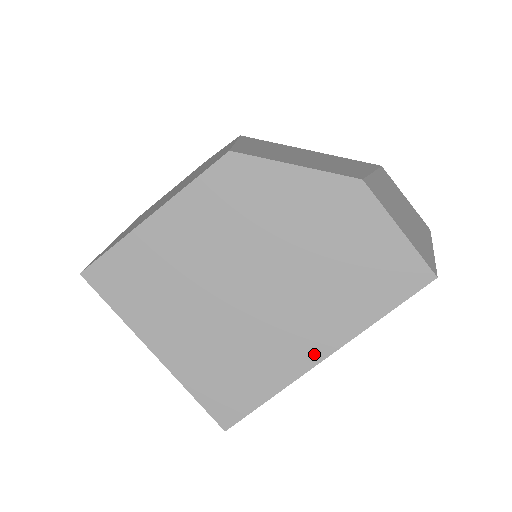
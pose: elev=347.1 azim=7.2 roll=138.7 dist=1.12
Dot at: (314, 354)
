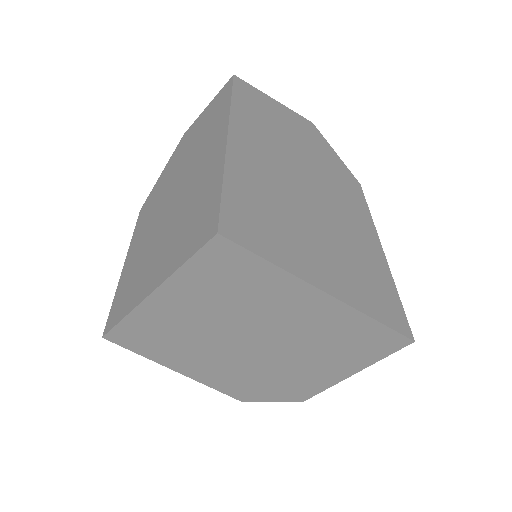
Dot at: (221, 147)
